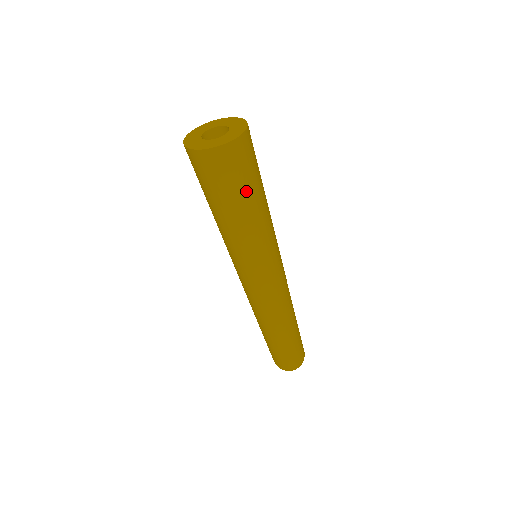
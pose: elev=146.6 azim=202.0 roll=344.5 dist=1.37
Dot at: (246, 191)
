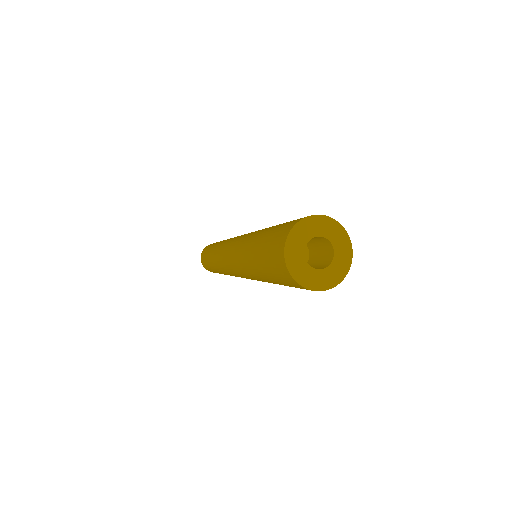
Dot at: (279, 283)
